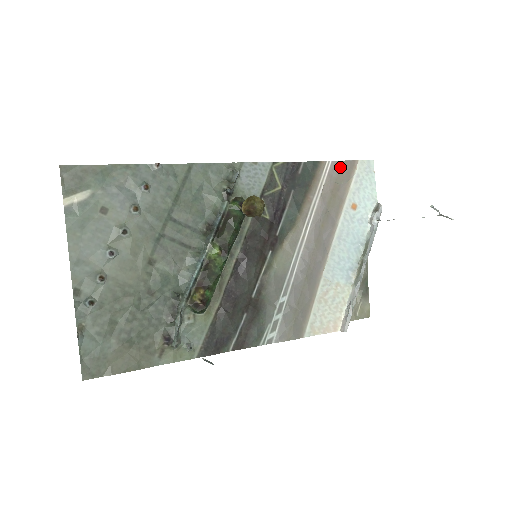
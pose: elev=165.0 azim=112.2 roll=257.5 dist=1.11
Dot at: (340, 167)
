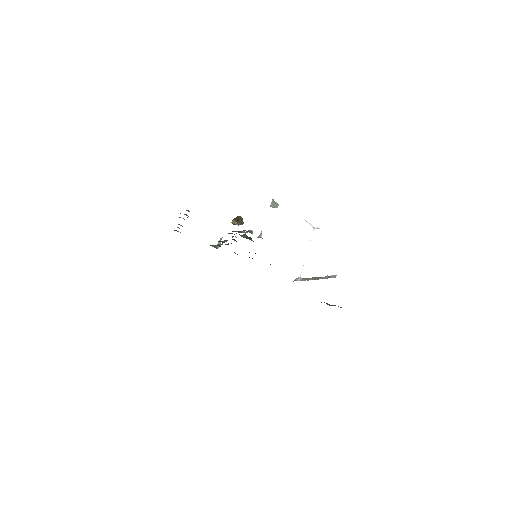
Dot at: occluded
